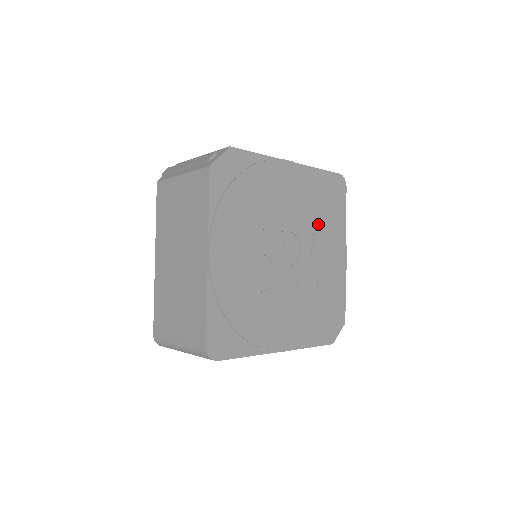
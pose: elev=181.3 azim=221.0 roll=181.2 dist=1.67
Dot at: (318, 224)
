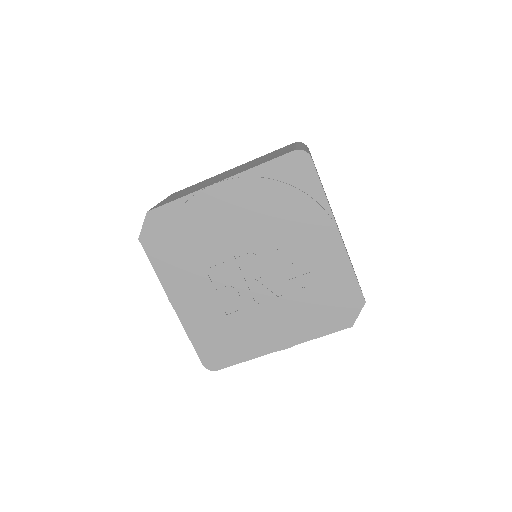
Dot at: (281, 224)
